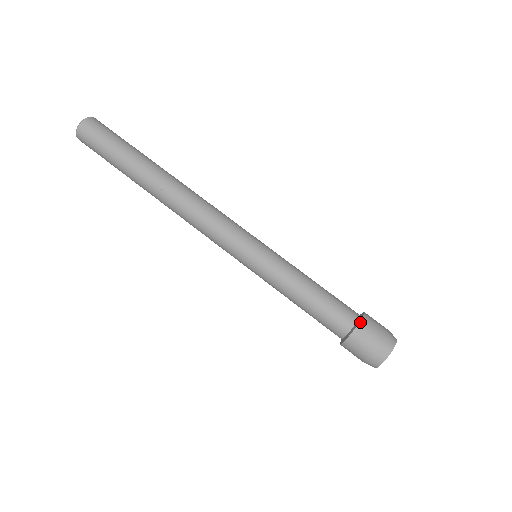
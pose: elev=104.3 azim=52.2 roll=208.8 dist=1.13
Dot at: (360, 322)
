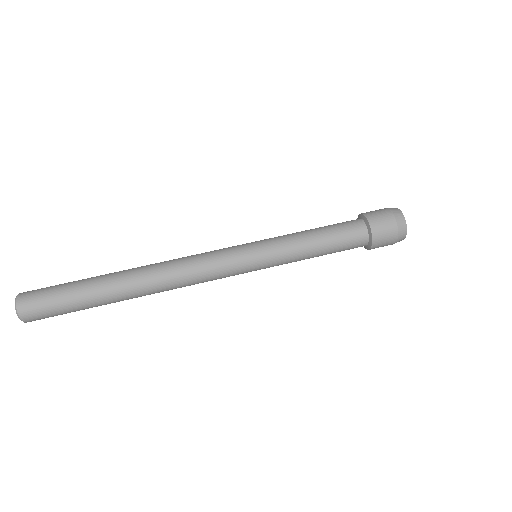
Dot at: (360, 214)
